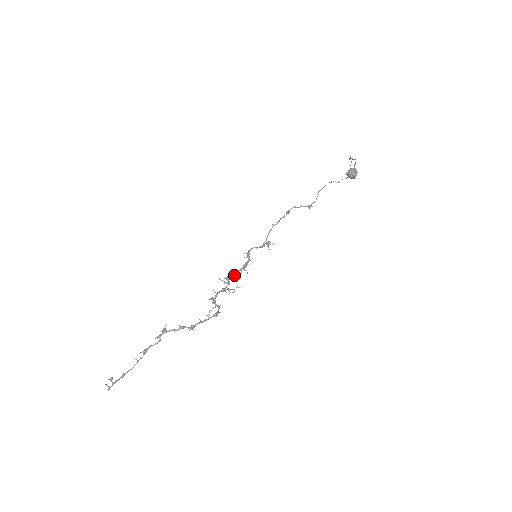
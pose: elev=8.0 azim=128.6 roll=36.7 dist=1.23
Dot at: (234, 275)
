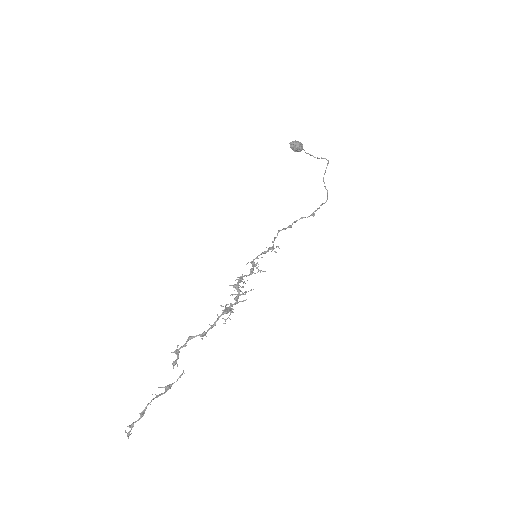
Dot at: (238, 279)
